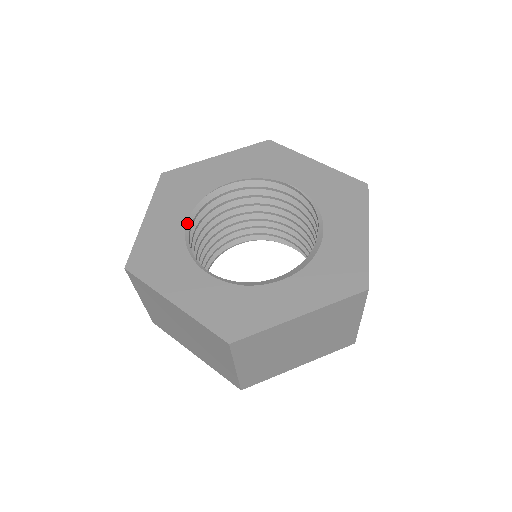
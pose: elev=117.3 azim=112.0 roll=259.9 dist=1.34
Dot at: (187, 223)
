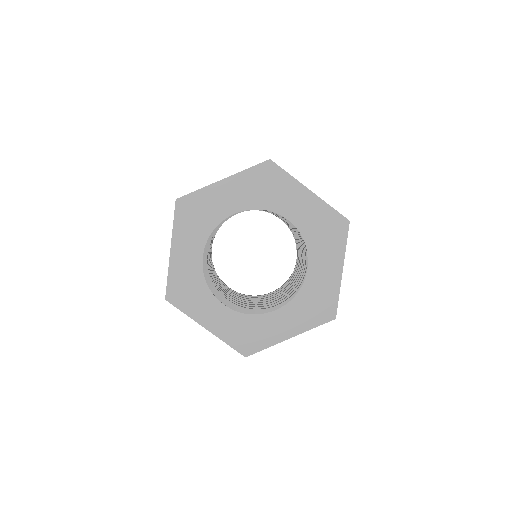
Dot at: (238, 210)
